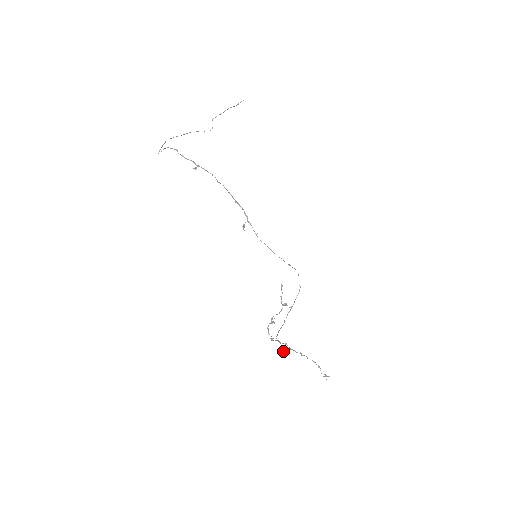
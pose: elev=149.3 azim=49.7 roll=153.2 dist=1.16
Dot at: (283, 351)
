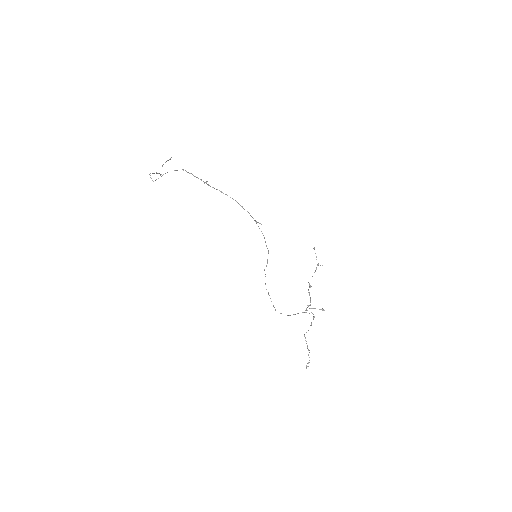
Dot at: (323, 309)
